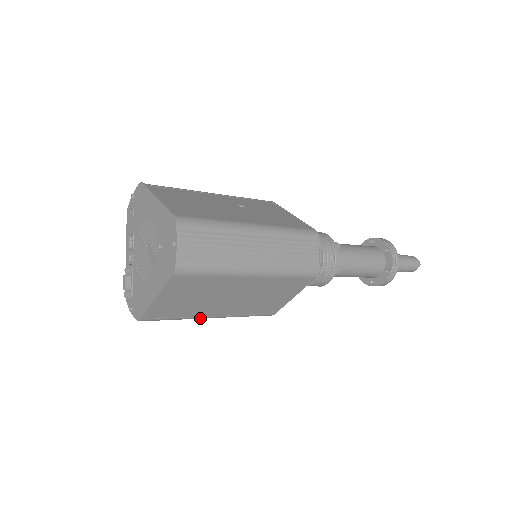
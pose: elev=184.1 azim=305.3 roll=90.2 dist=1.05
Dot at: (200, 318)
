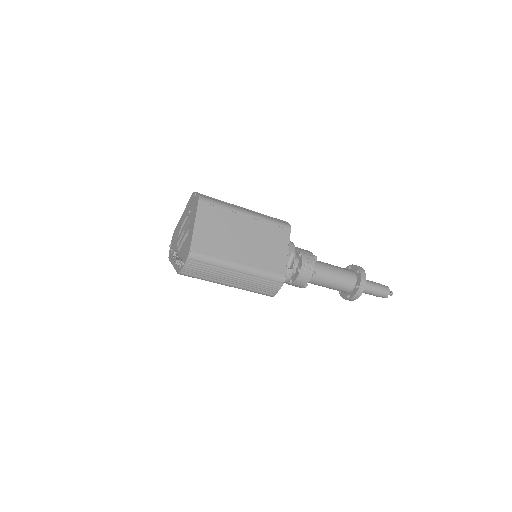
Dot at: (231, 264)
